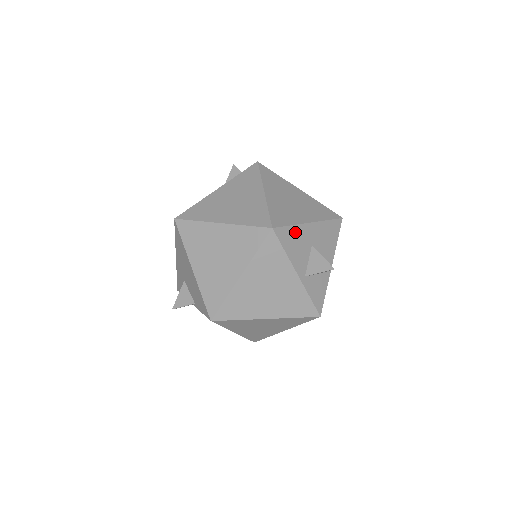
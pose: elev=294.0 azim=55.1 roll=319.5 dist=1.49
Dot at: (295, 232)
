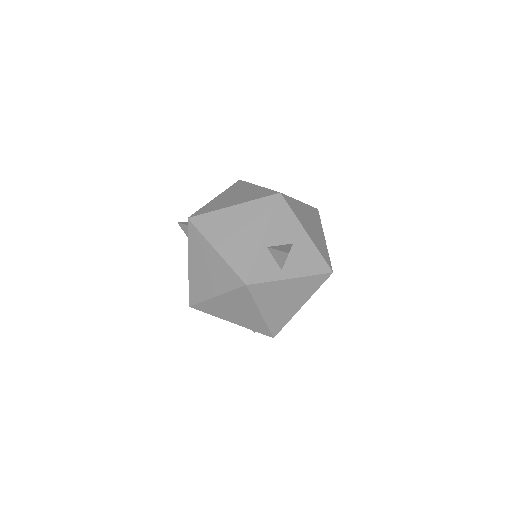
Dot at: (291, 219)
